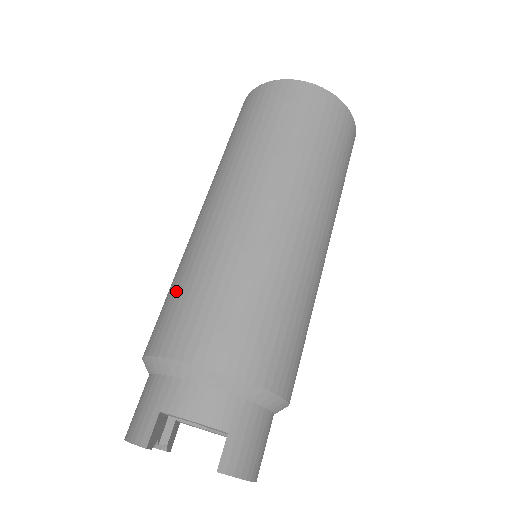
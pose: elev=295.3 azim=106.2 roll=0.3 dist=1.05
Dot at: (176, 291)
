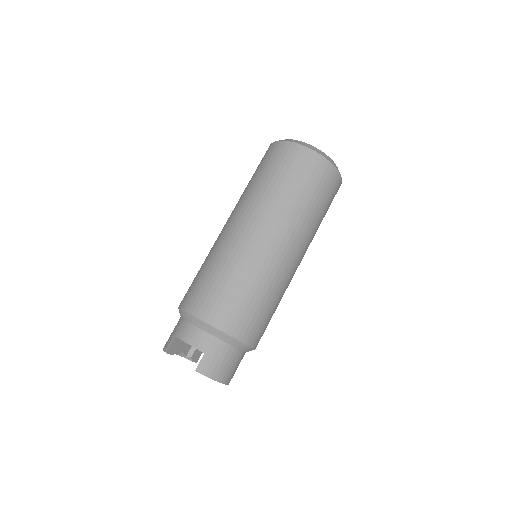
Dot at: (197, 274)
